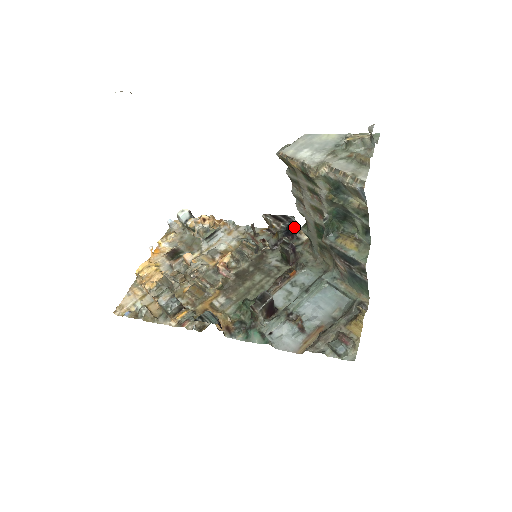
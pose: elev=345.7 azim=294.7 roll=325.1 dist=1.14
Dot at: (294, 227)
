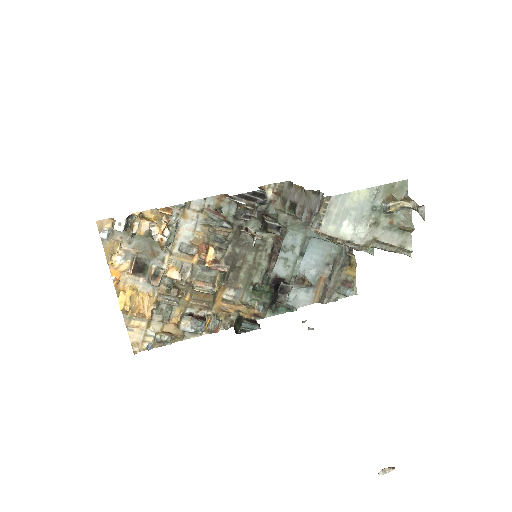
Dot at: occluded
